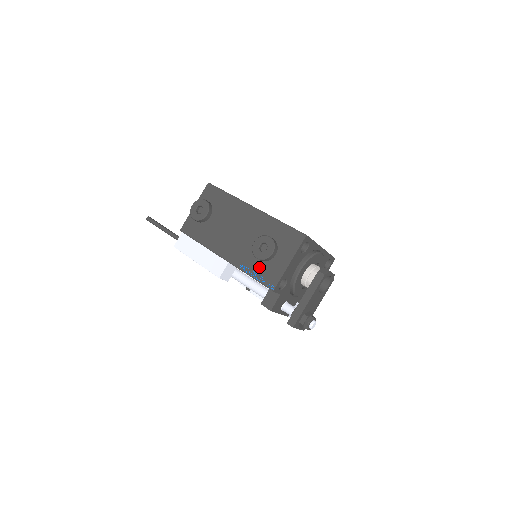
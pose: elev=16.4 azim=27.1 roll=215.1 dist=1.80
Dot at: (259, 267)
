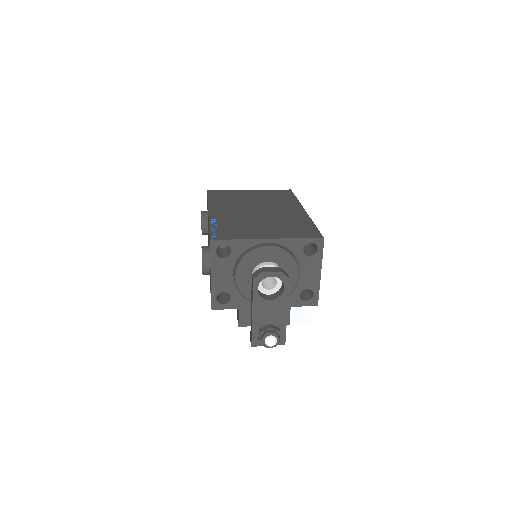
Dot at: occluded
